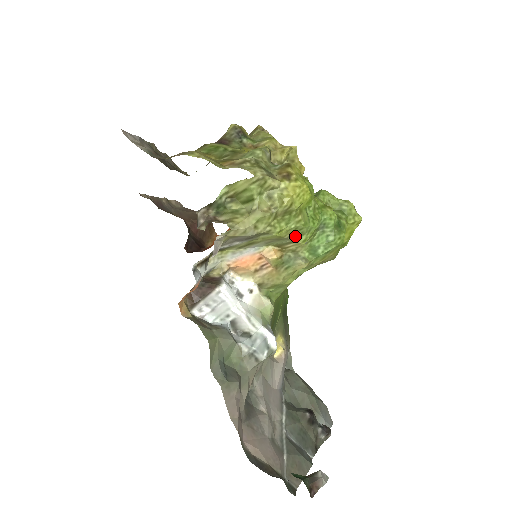
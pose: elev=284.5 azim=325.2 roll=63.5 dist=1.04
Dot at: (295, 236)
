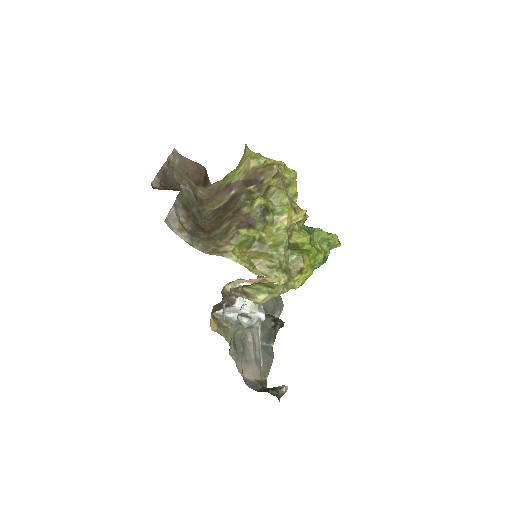
Dot at: occluded
